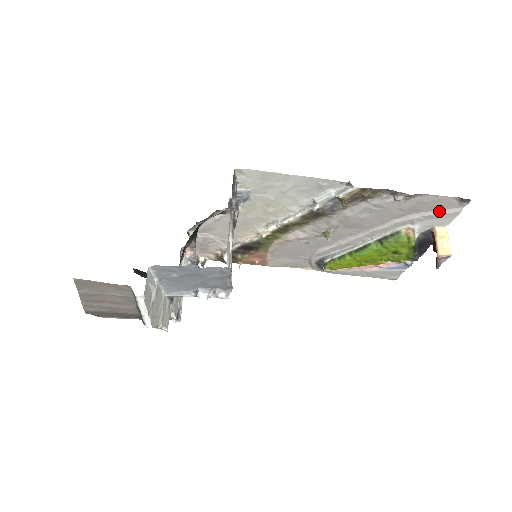
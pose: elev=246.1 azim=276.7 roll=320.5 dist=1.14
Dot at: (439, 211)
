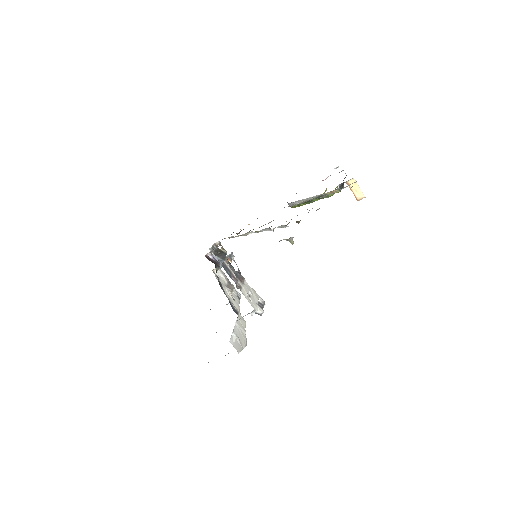
Dot at: (344, 187)
